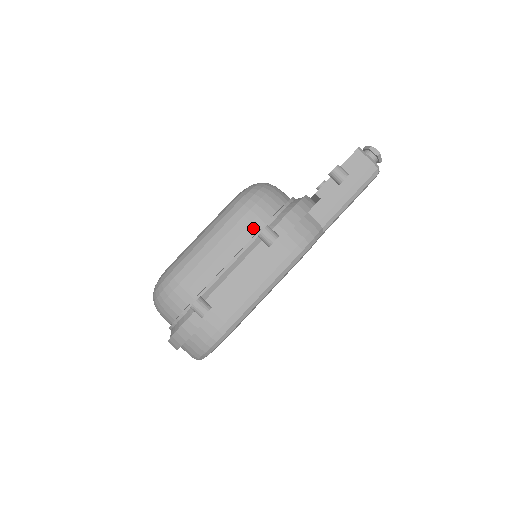
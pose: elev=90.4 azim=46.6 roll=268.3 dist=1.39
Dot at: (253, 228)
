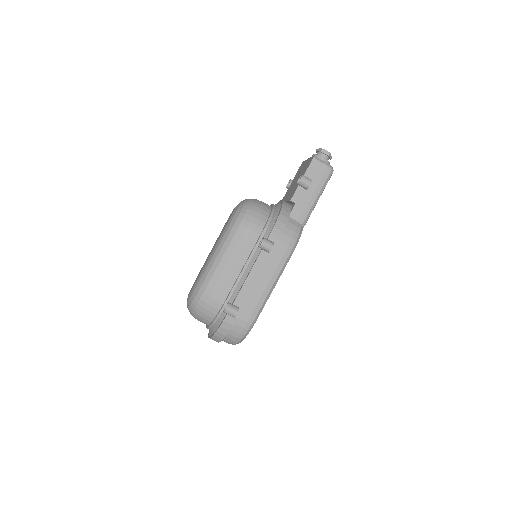
Dot at: (252, 241)
